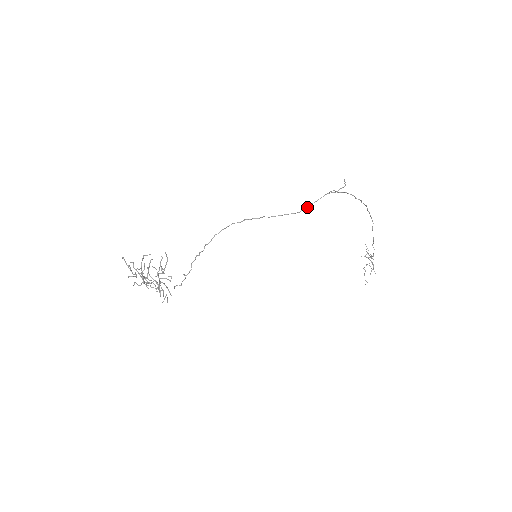
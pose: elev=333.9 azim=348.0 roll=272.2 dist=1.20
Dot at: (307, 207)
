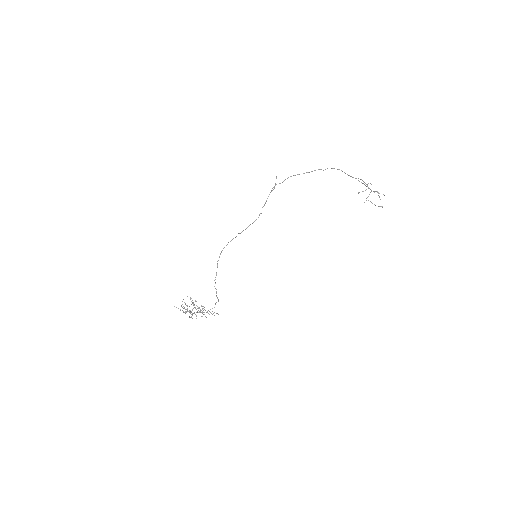
Dot at: occluded
